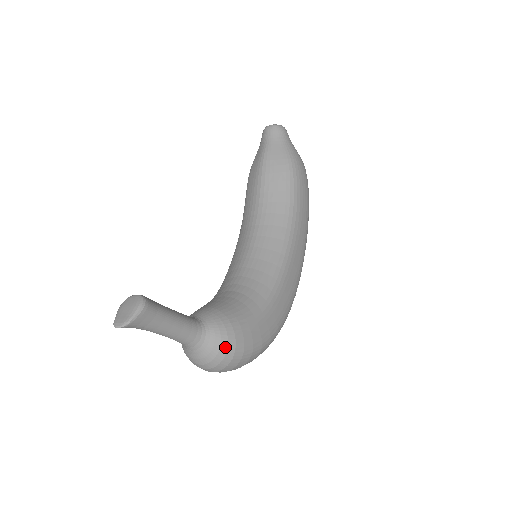
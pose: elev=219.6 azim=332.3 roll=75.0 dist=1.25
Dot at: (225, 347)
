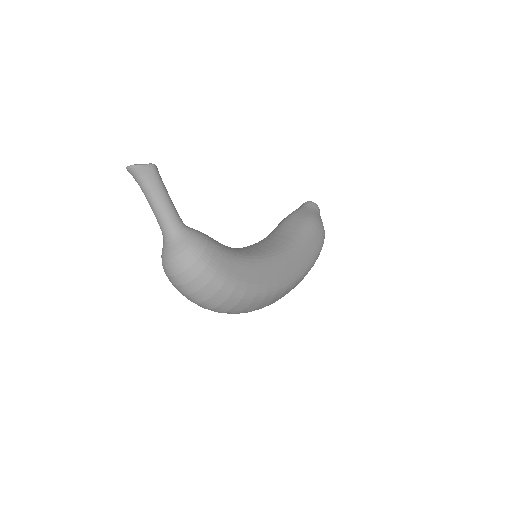
Dot at: (194, 248)
